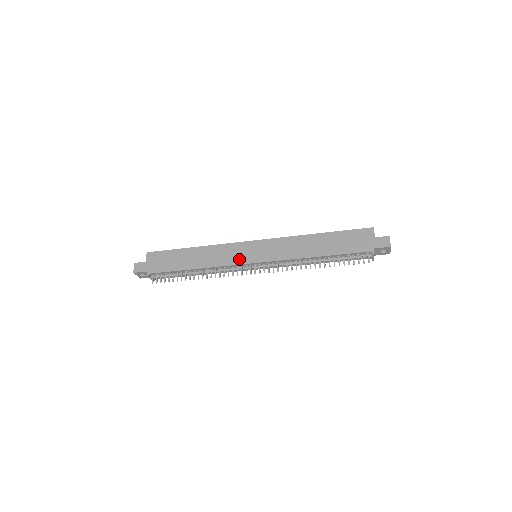
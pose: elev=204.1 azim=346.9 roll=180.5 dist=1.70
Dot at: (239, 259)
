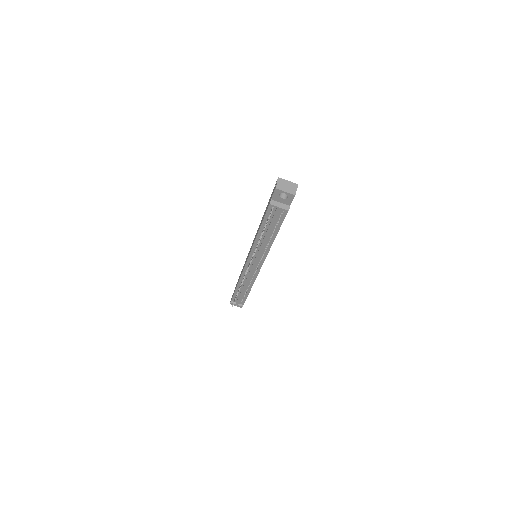
Dot at: occluded
